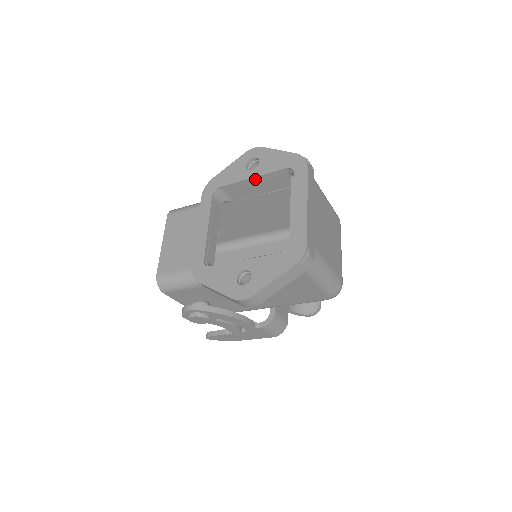
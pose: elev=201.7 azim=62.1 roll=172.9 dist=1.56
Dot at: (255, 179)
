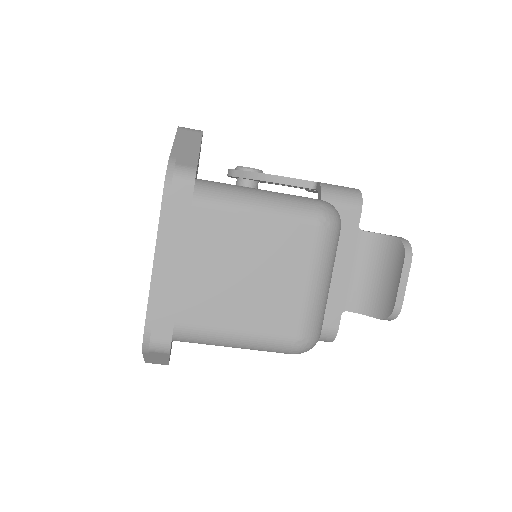
Dot at: occluded
